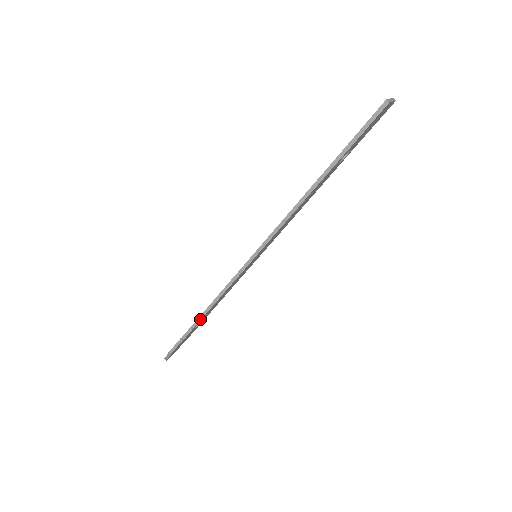
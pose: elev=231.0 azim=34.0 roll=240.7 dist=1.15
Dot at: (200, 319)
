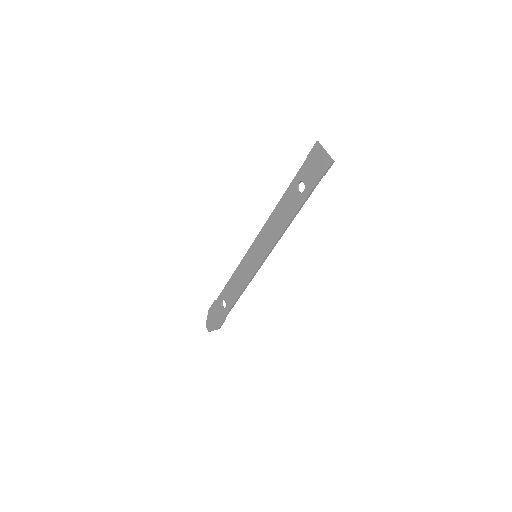
Dot at: (234, 304)
